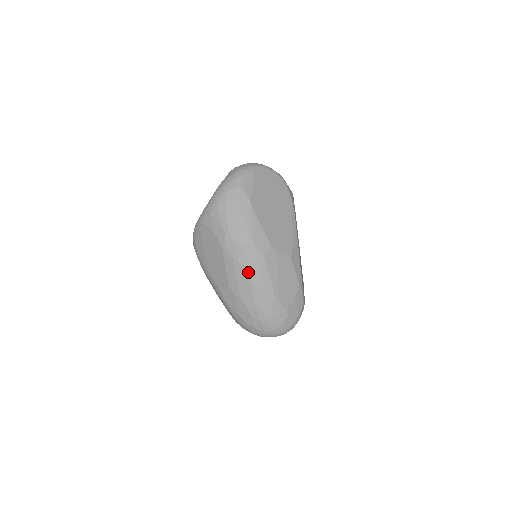
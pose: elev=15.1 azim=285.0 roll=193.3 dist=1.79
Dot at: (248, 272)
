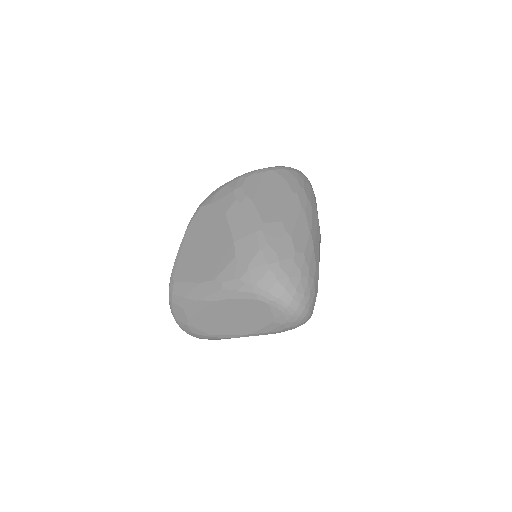
Dot at: (310, 225)
